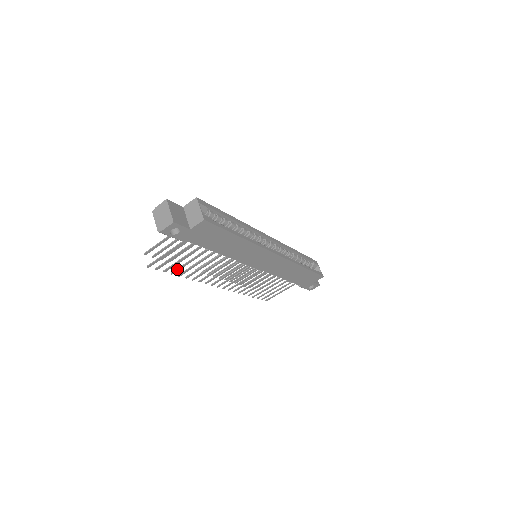
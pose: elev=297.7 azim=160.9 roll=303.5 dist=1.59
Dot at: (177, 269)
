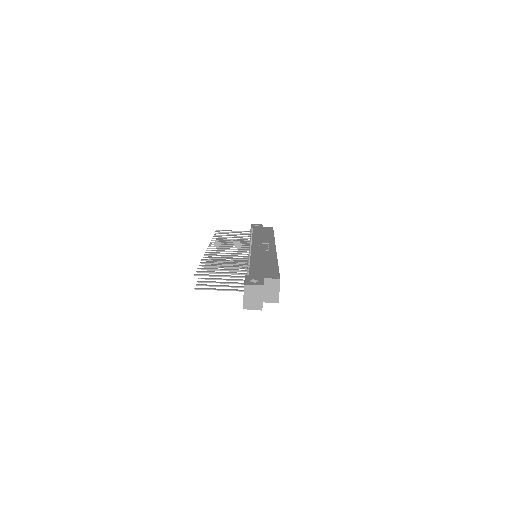
Dot at: (207, 279)
